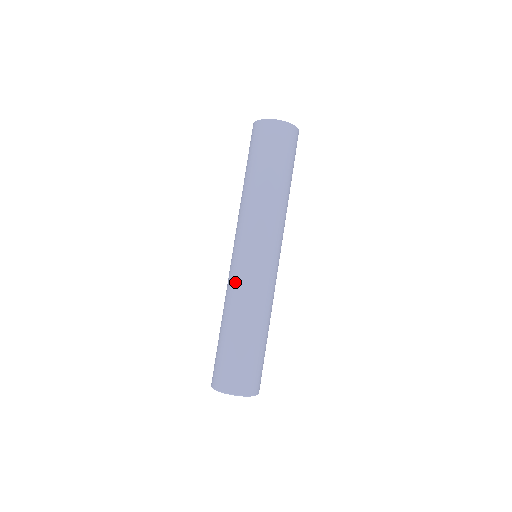
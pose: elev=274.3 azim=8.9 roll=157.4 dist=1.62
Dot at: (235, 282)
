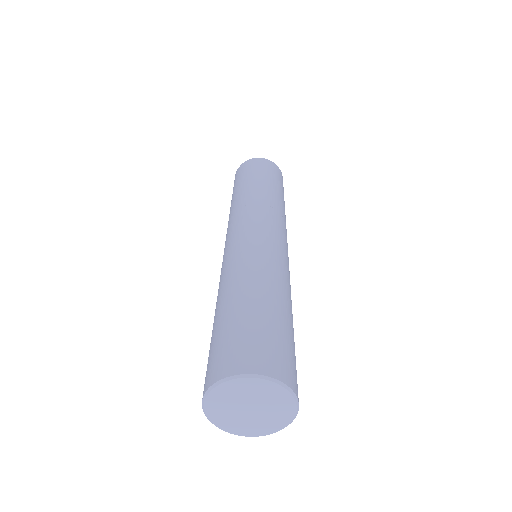
Dot at: (232, 257)
